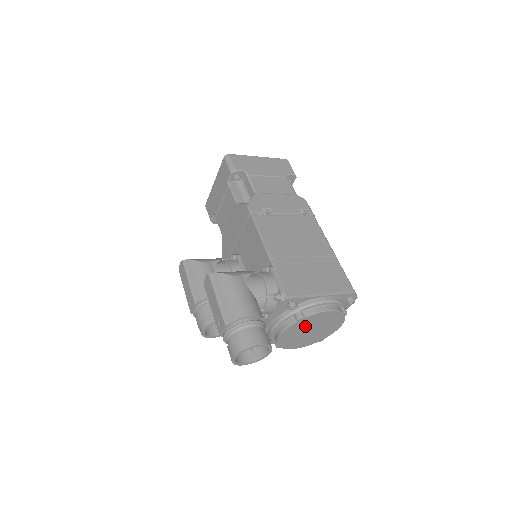
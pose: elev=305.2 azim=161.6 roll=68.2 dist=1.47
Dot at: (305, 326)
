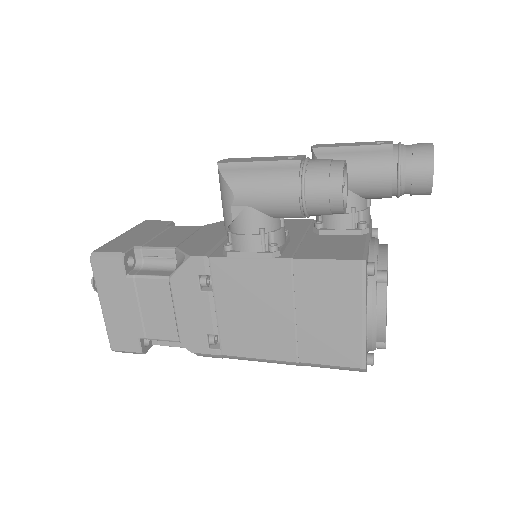
Dot at: occluded
